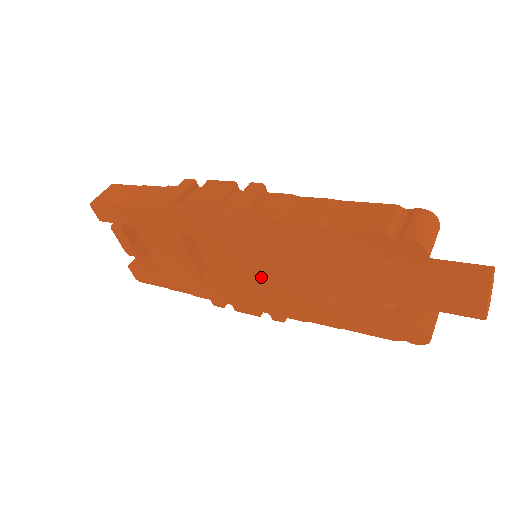
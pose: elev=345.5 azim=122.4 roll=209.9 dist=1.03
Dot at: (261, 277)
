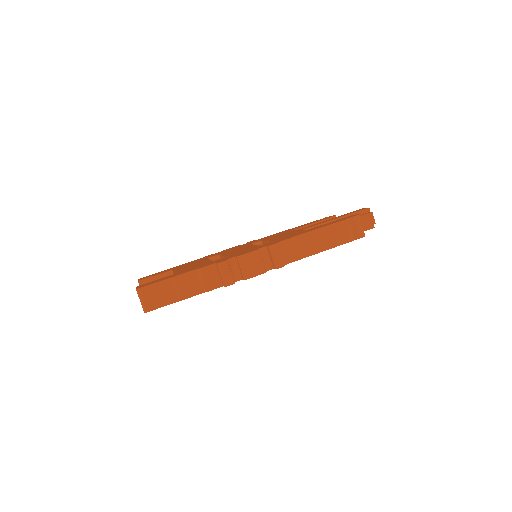
Dot at: occluded
